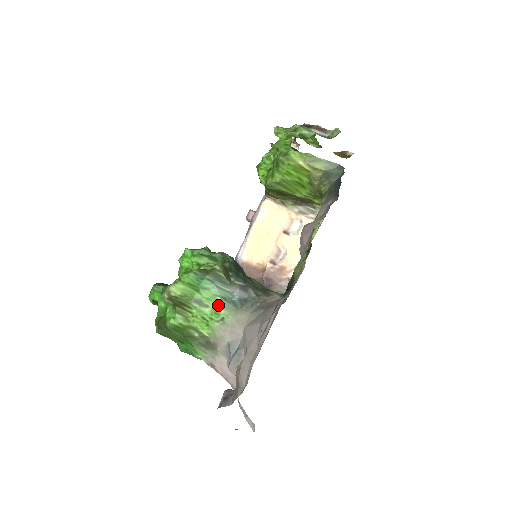
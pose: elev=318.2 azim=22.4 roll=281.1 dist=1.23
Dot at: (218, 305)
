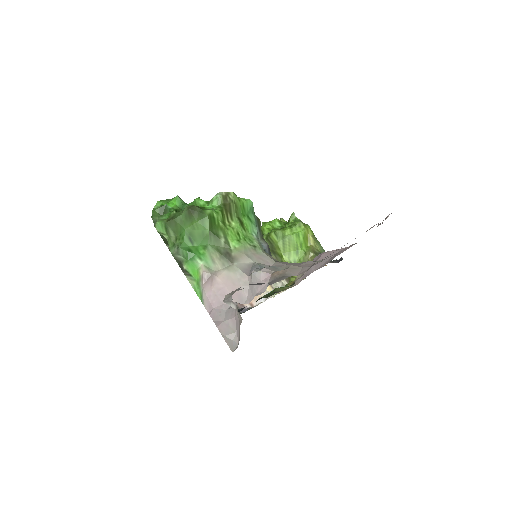
Dot at: (253, 237)
